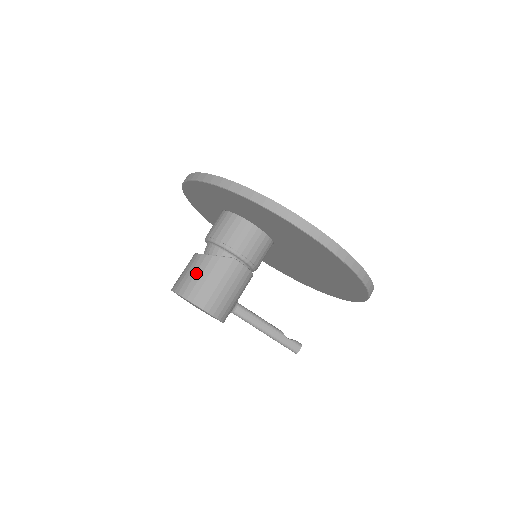
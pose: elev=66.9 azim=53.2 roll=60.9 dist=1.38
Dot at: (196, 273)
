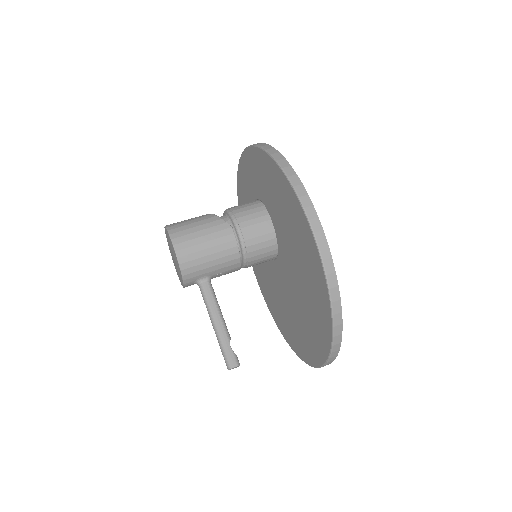
Dot at: (193, 220)
